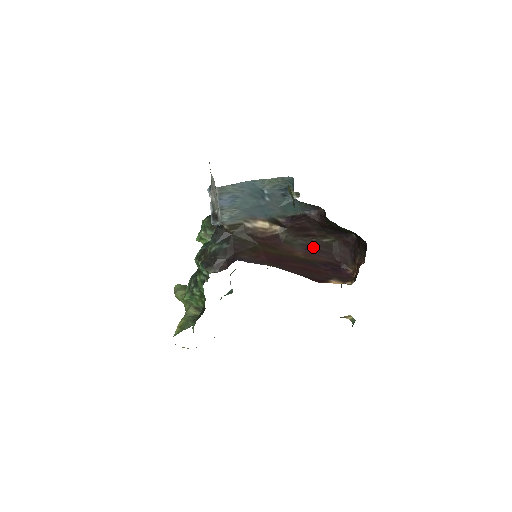
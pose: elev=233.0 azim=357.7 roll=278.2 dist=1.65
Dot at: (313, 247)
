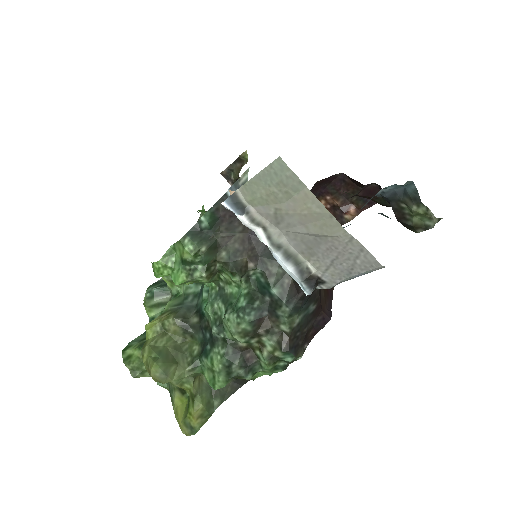
Dot at: occluded
